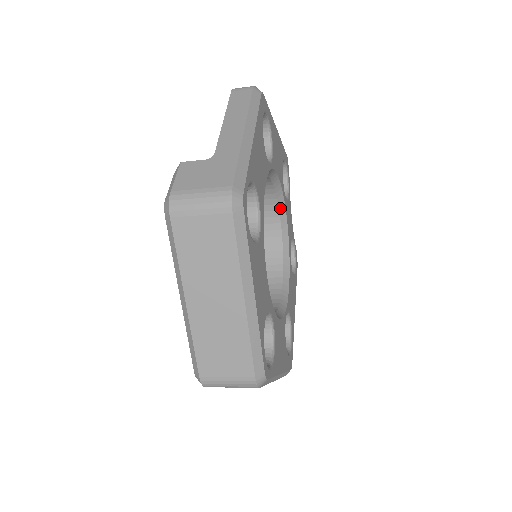
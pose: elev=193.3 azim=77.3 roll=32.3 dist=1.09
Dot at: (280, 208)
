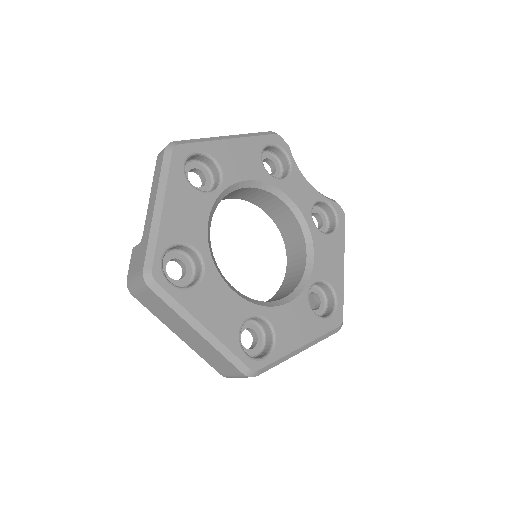
Dot at: (276, 194)
